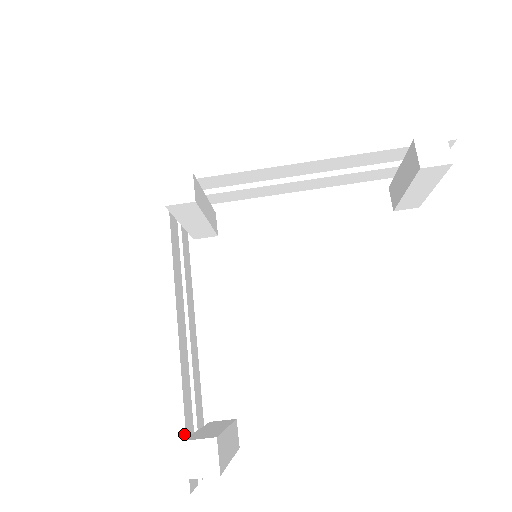
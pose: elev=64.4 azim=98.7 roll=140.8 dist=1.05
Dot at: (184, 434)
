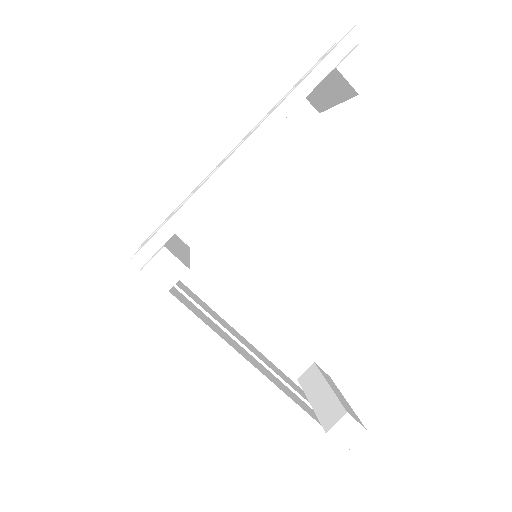
Dot at: (318, 425)
